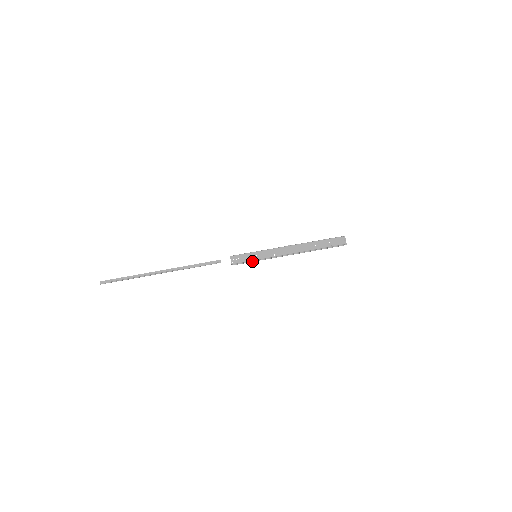
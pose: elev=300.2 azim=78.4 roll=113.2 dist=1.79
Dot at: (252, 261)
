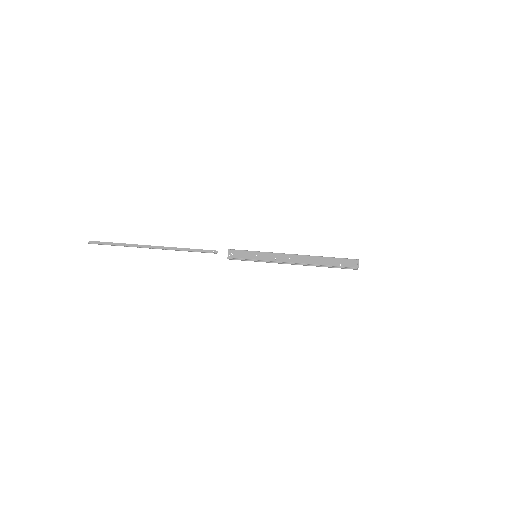
Dot at: (250, 260)
